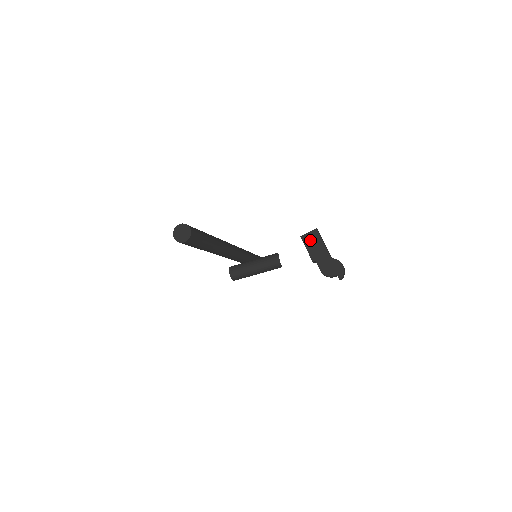
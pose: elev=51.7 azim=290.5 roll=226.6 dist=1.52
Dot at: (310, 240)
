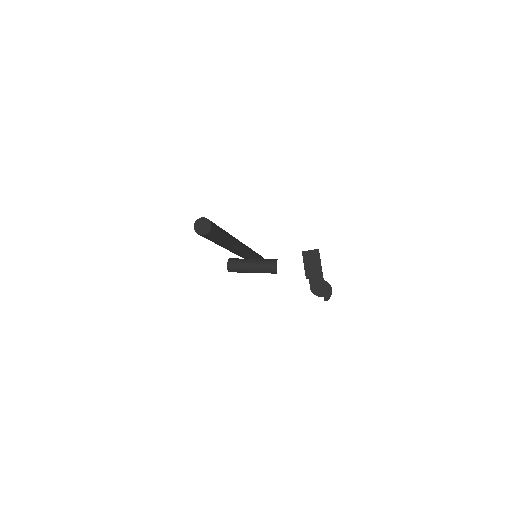
Dot at: (309, 258)
